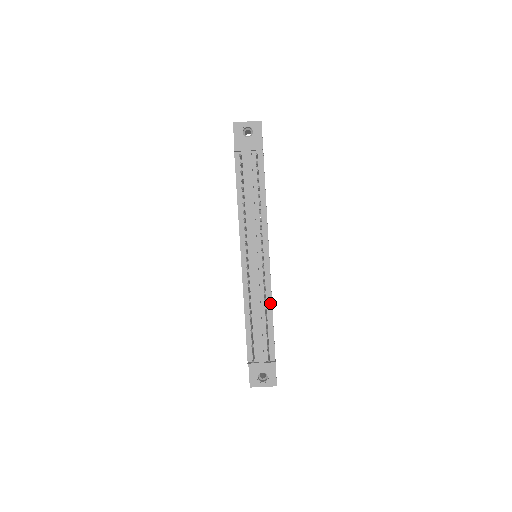
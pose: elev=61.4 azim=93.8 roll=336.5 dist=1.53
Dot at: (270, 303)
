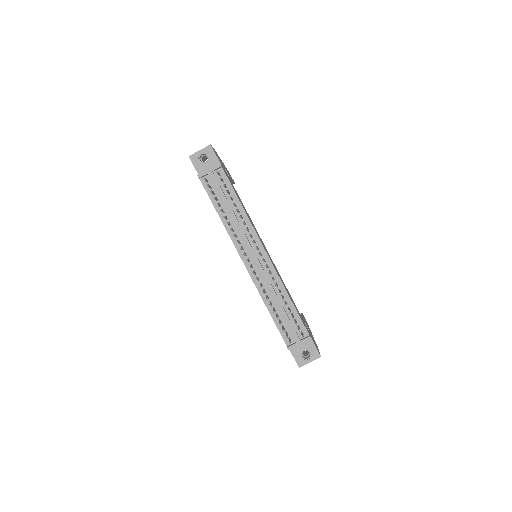
Dot at: (283, 289)
